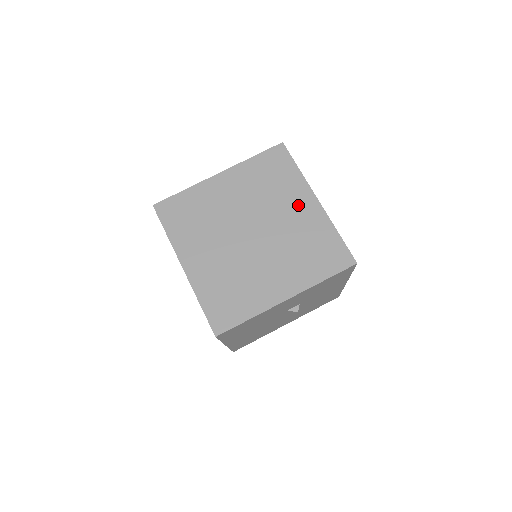
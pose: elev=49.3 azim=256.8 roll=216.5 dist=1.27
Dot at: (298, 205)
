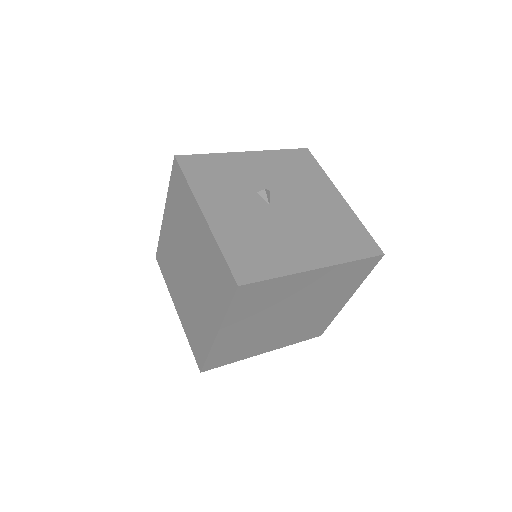
Dot at: (335, 302)
